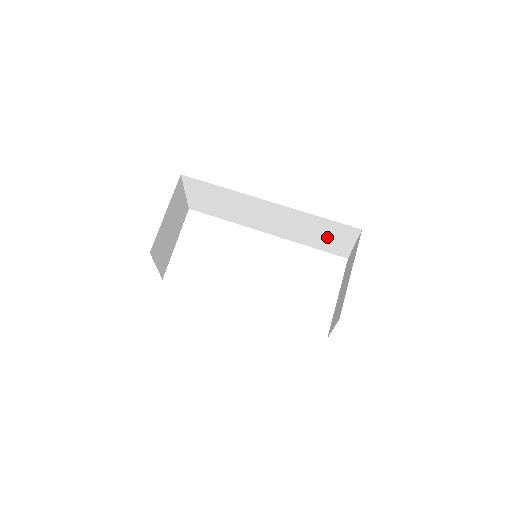
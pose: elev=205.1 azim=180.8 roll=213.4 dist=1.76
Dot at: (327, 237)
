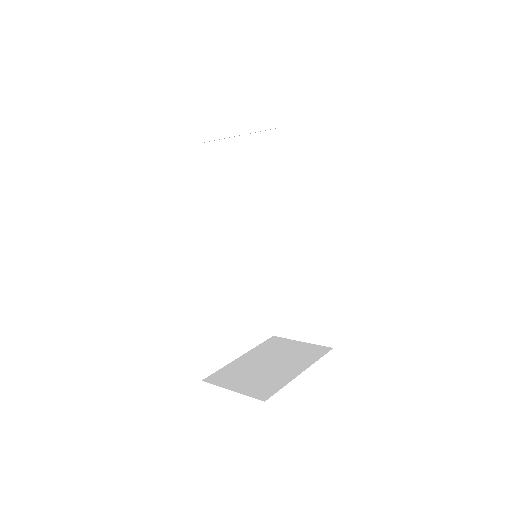
Dot at: (297, 311)
